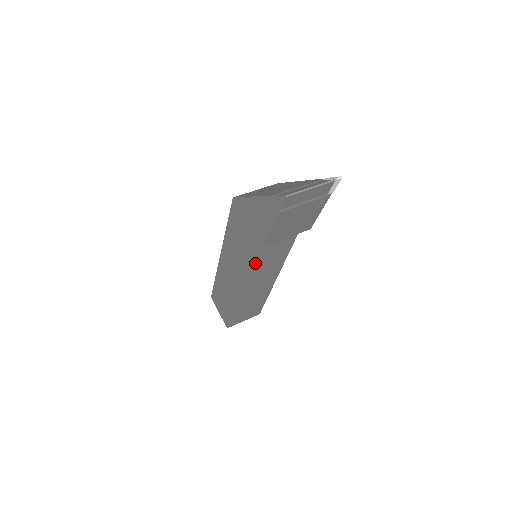
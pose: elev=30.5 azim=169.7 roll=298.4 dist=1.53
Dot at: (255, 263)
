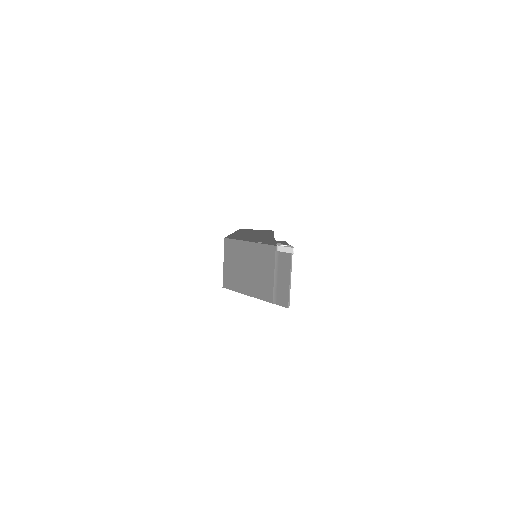
Dot at: occluded
